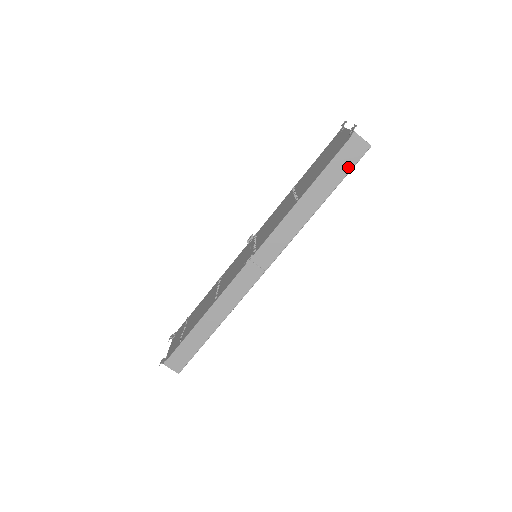
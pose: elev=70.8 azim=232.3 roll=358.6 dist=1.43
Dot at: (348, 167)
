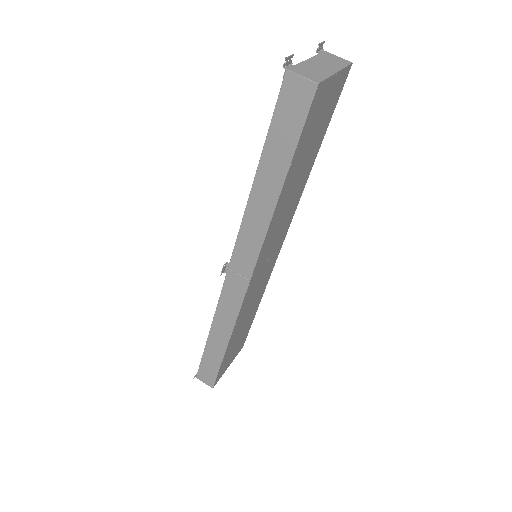
Dot at: (296, 126)
